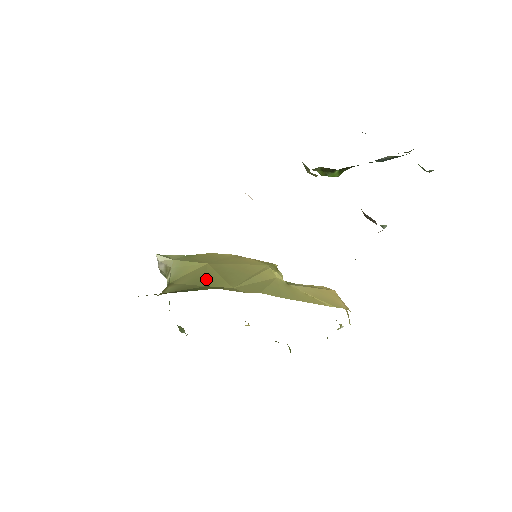
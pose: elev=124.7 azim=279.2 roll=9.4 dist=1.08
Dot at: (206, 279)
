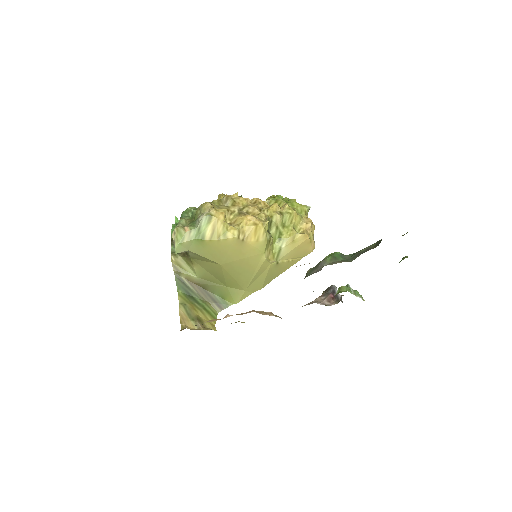
Dot at: (225, 281)
